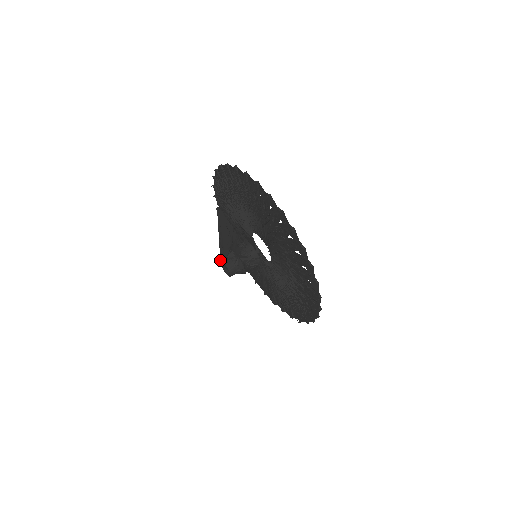
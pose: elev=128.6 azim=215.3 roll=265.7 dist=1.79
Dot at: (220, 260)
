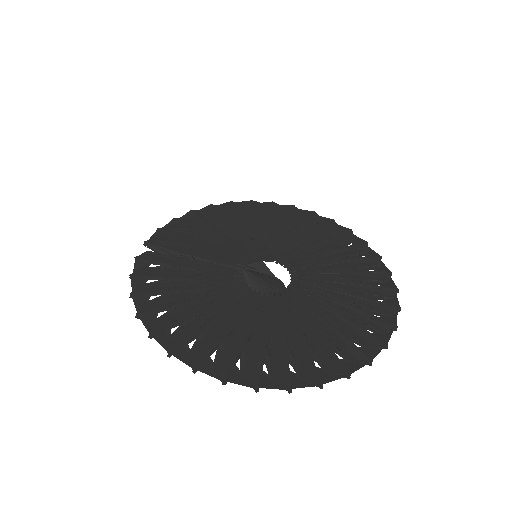
Dot at: occluded
